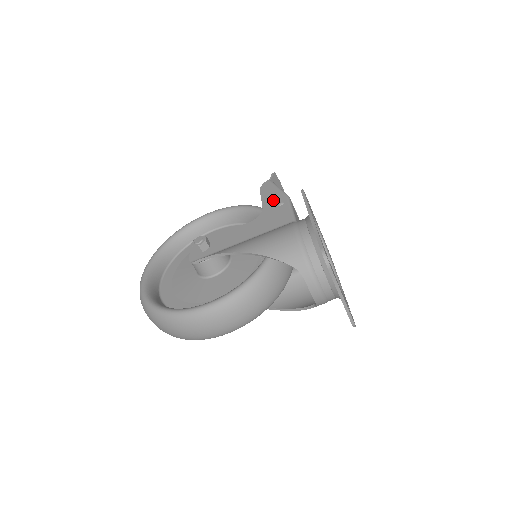
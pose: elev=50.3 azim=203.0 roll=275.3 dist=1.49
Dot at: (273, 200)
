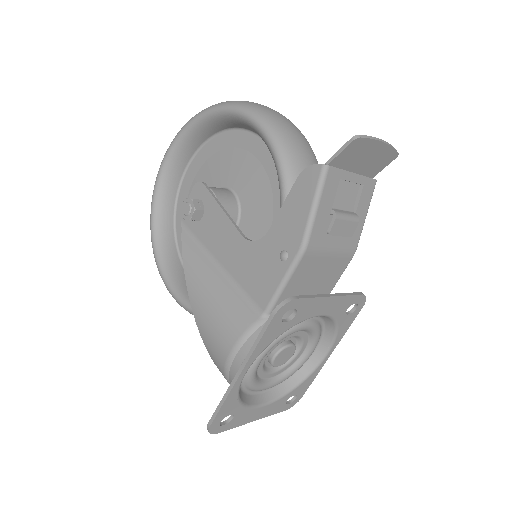
Dot at: (285, 233)
